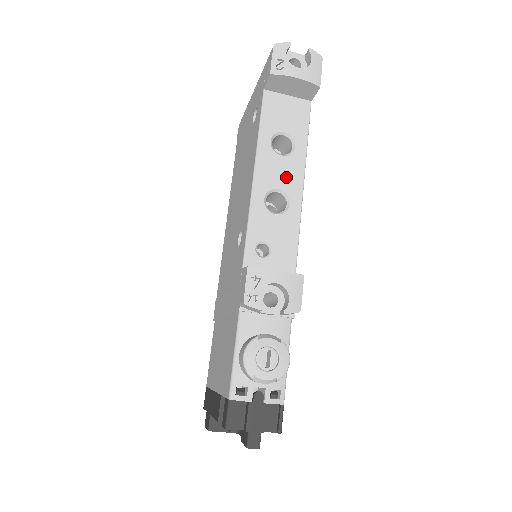
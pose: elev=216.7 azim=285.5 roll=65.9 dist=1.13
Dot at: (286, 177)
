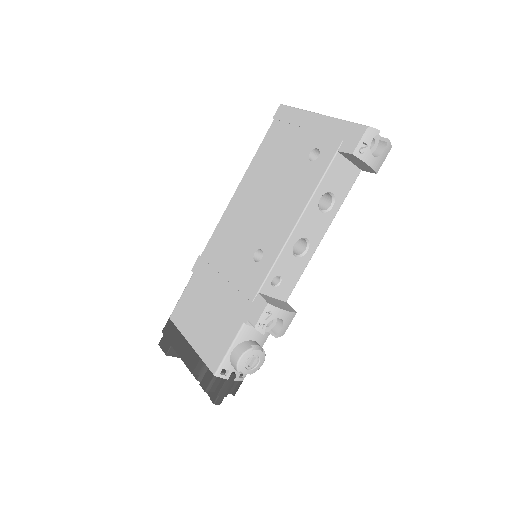
Dot at: (316, 230)
